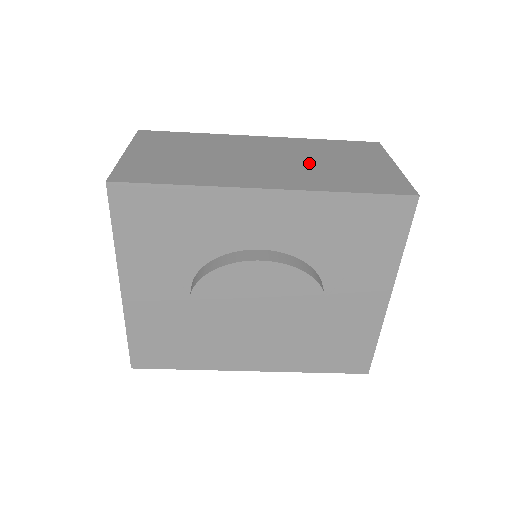
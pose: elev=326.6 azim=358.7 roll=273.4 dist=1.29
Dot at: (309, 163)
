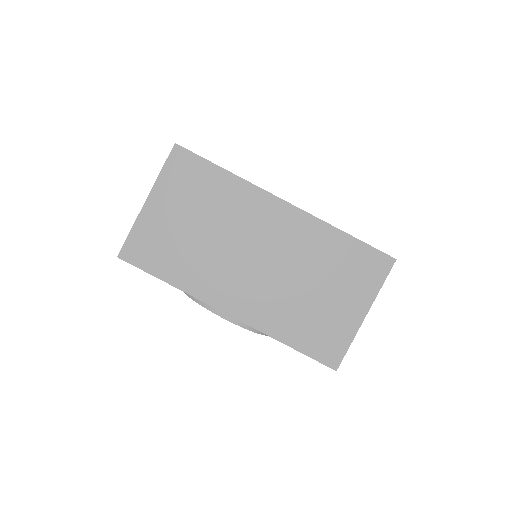
Dot at: (291, 282)
